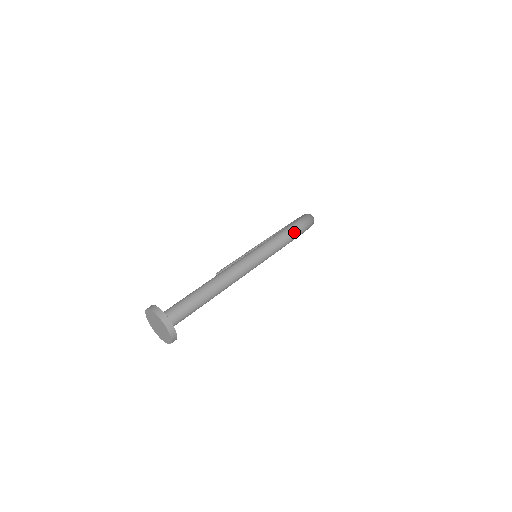
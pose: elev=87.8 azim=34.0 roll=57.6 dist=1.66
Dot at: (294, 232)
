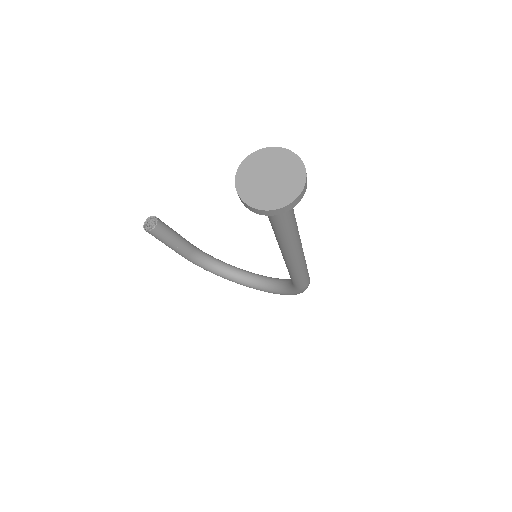
Dot at: (309, 282)
